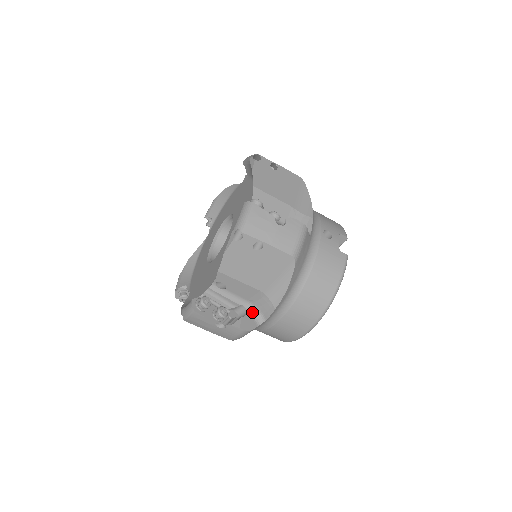
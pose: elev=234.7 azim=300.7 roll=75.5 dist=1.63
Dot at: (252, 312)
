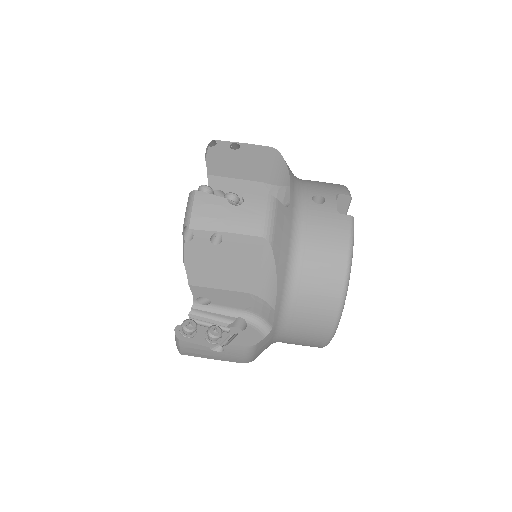
Dot at: (254, 322)
